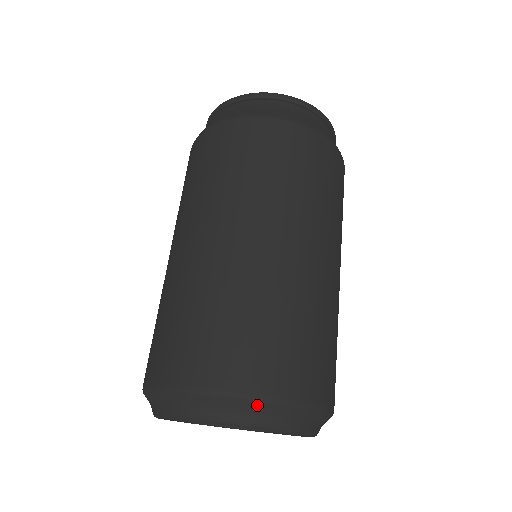
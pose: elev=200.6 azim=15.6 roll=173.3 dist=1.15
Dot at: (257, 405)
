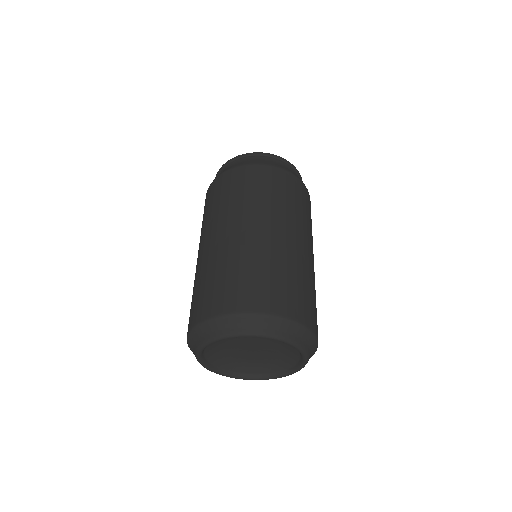
Dot at: (312, 340)
